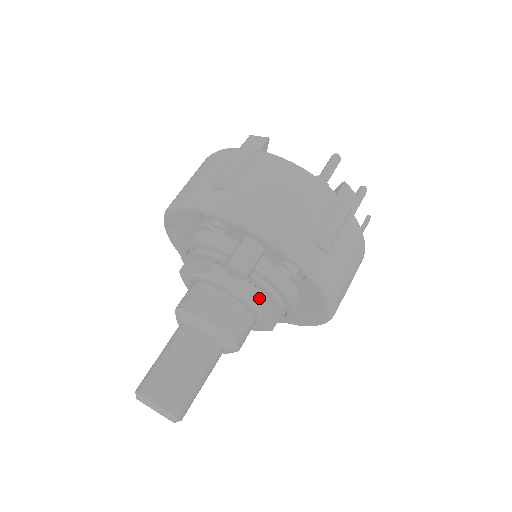
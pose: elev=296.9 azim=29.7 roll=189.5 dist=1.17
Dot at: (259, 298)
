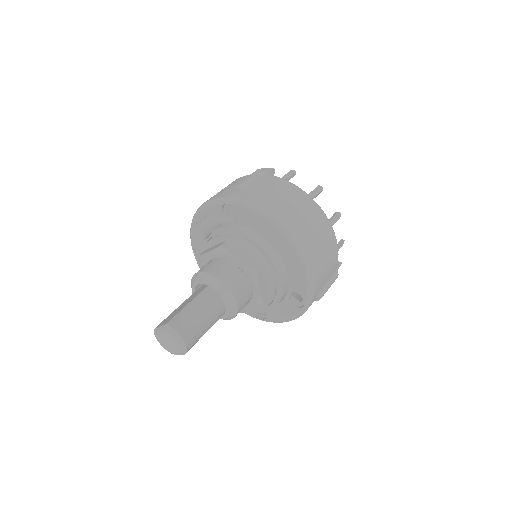
Dot at: (223, 243)
